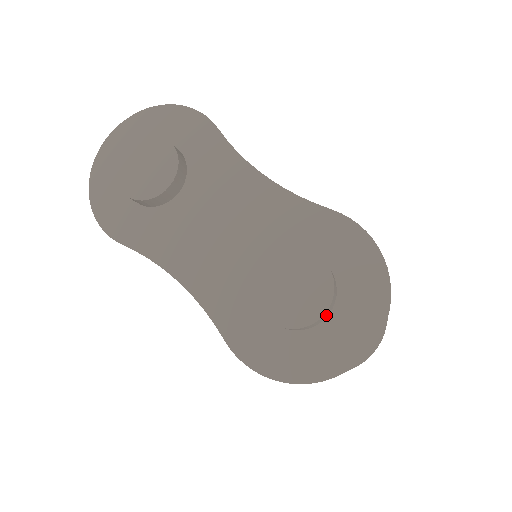
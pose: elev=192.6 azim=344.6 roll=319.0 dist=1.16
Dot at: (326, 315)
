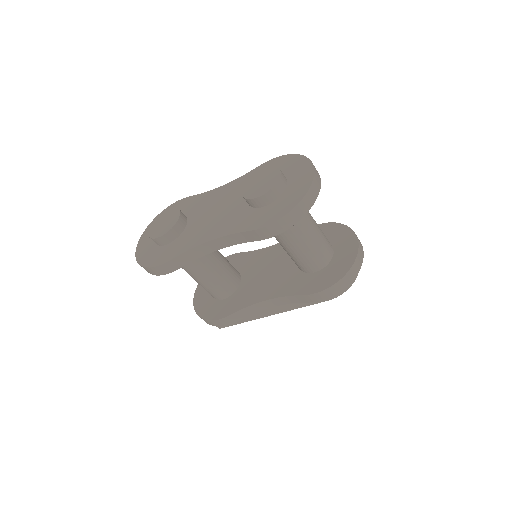
Dot at: (284, 179)
